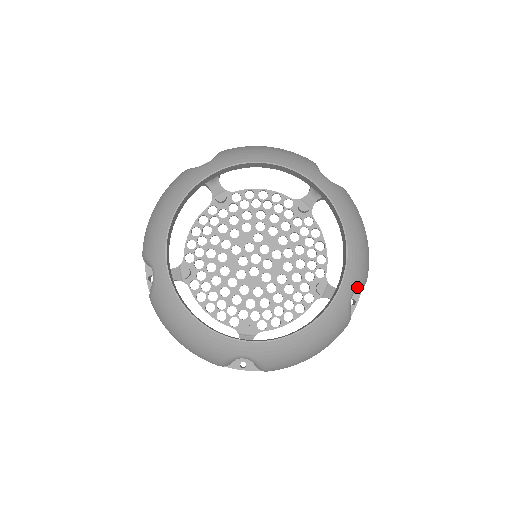
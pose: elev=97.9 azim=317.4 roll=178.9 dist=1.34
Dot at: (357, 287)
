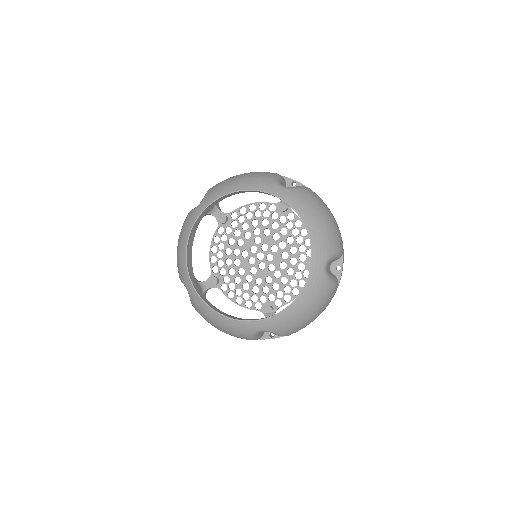
Dot at: (328, 260)
